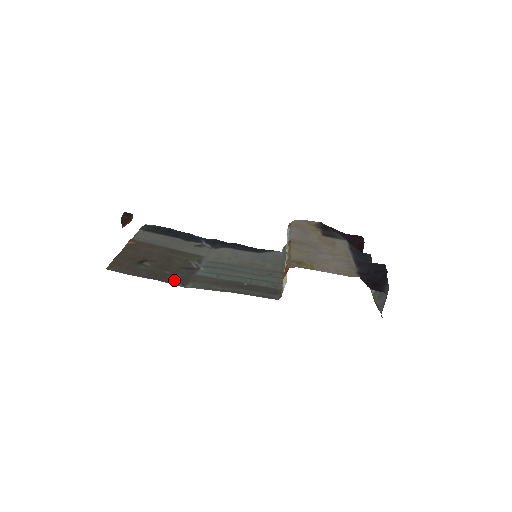
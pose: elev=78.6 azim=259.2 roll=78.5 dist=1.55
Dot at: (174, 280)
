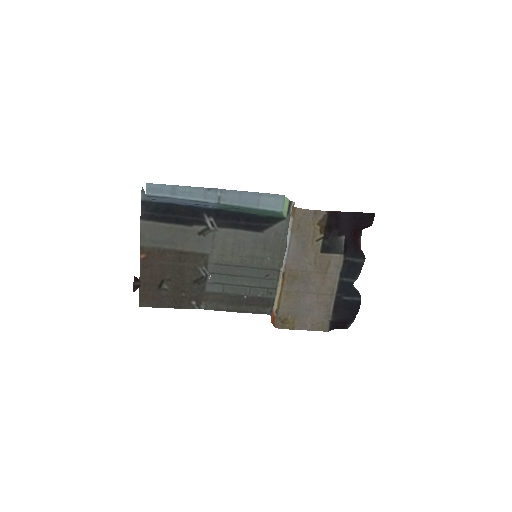
Dot at: (190, 302)
